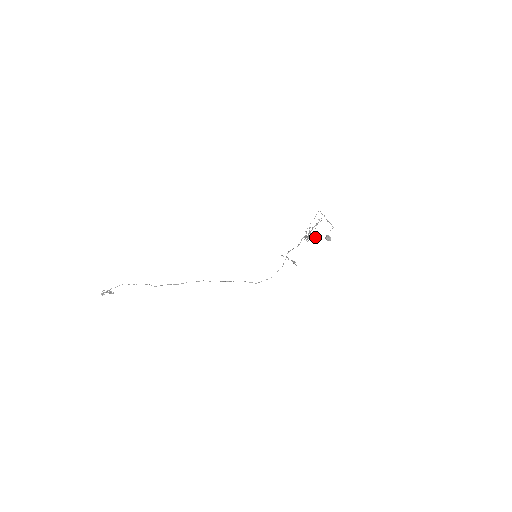
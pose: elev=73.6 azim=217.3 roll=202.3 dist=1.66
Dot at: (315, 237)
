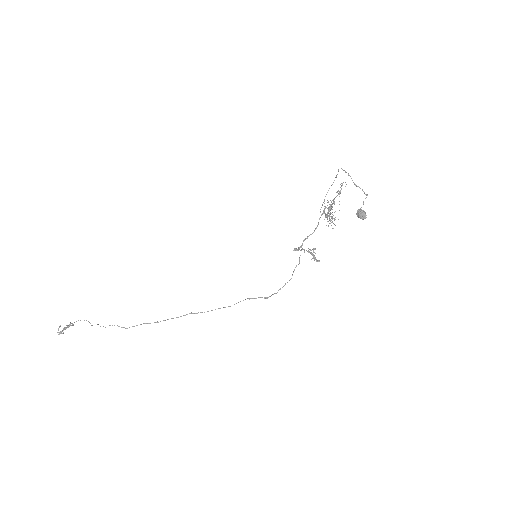
Dot at: occluded
